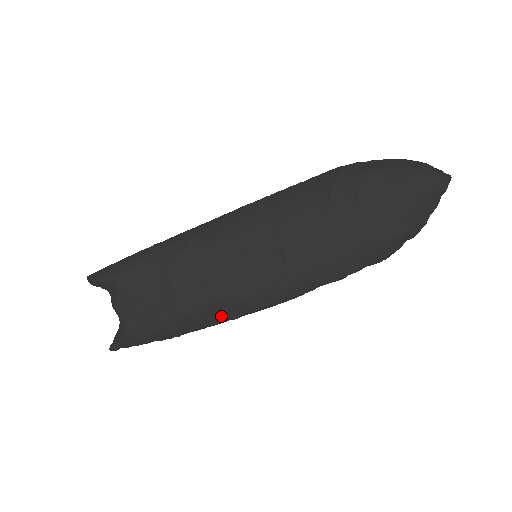
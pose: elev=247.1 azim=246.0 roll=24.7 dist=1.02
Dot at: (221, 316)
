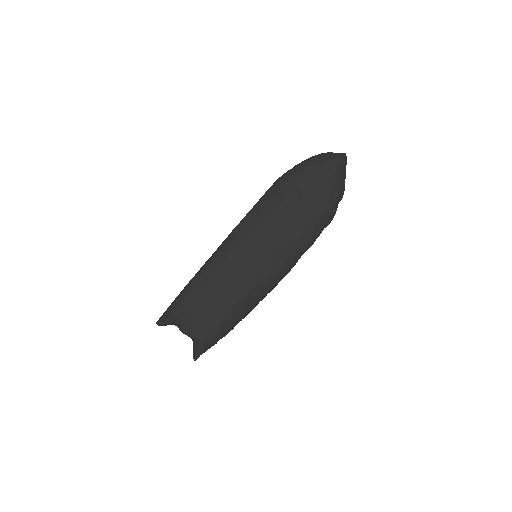
Dot at: (254, 303)
